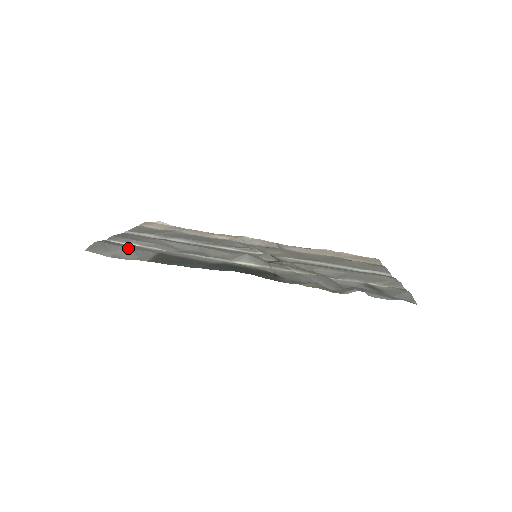
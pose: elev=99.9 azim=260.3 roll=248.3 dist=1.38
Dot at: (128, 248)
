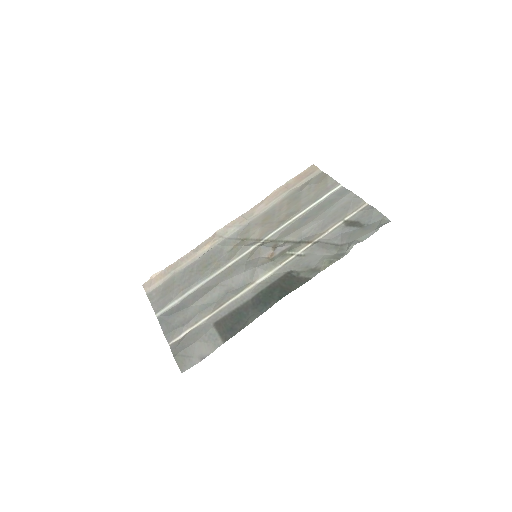
Dot at: (196, 342)
